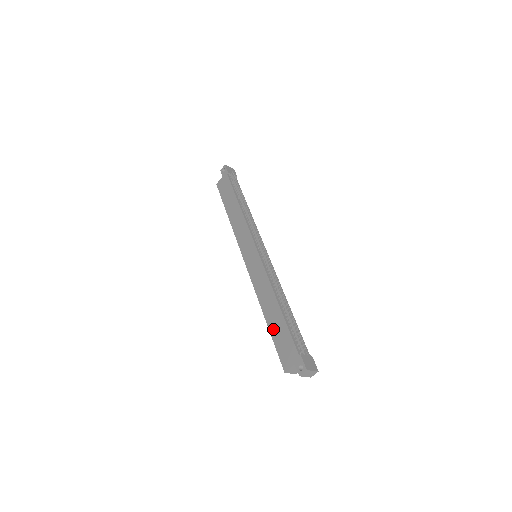
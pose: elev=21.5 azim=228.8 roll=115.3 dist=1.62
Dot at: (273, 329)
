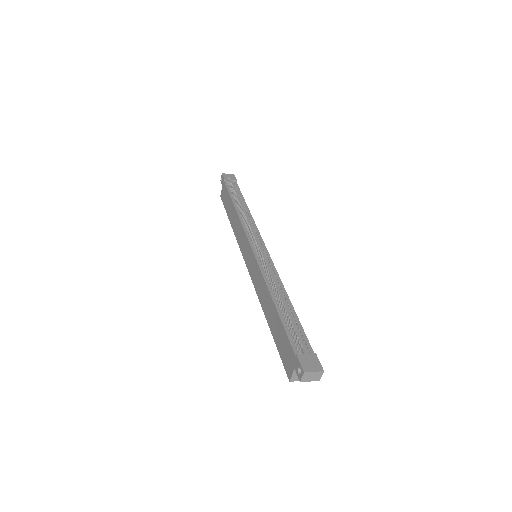
Dot at: (274, 332)
